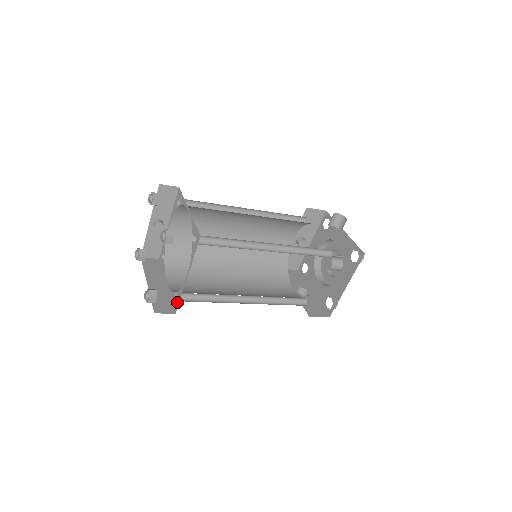
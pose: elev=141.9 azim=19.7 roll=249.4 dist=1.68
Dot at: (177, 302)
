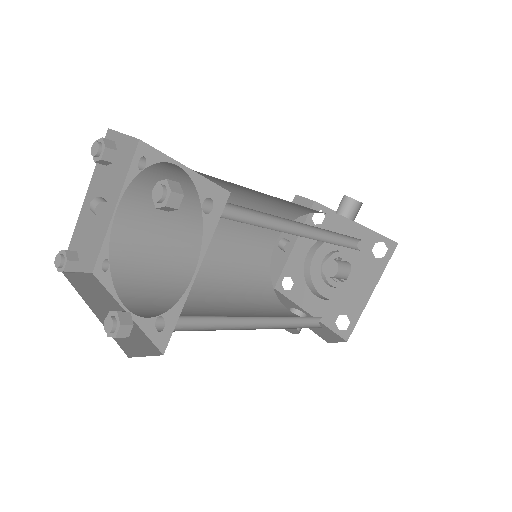
Dot at: (166, 332)
